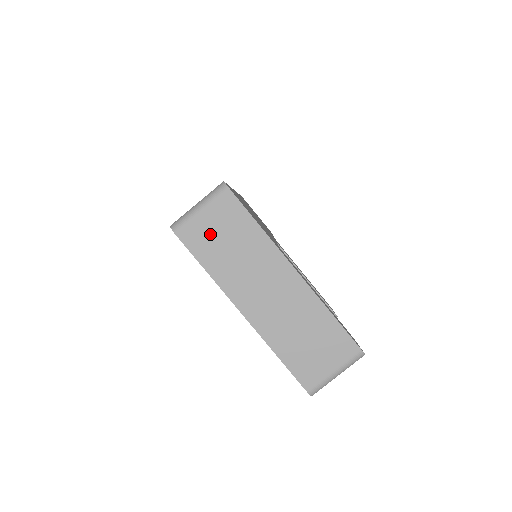
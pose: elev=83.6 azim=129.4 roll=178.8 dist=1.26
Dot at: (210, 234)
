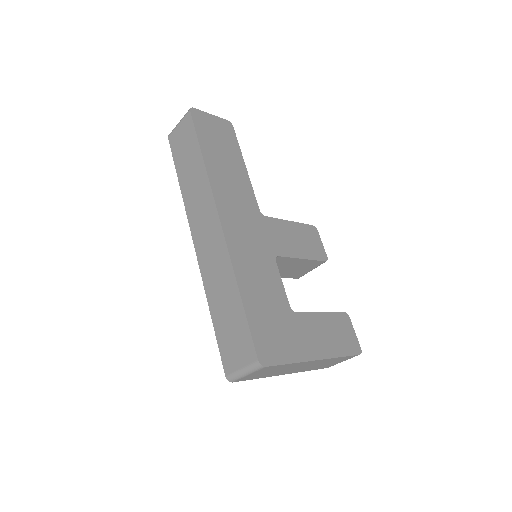
Dot at: (257, 375)
